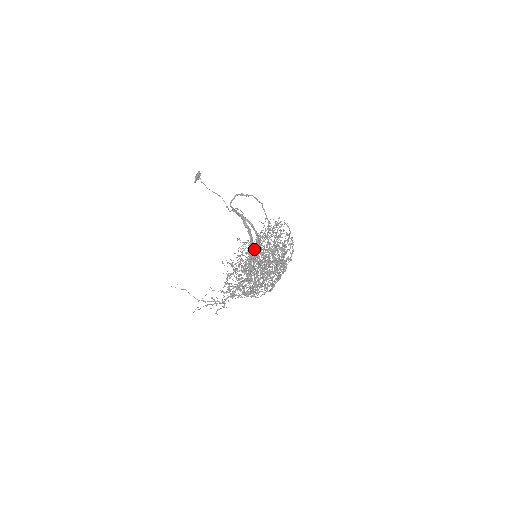
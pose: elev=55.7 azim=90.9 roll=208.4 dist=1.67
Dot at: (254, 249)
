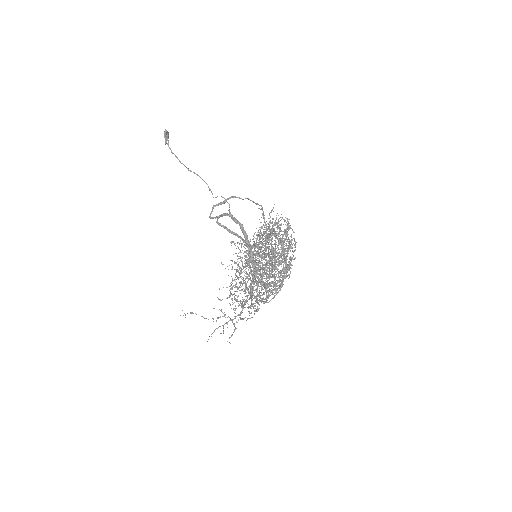
Dot at: occluded
